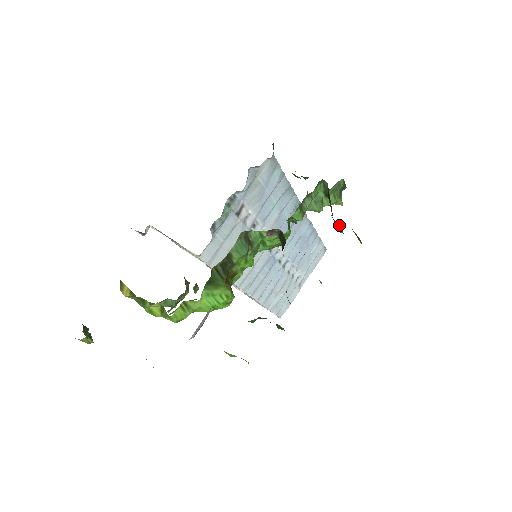
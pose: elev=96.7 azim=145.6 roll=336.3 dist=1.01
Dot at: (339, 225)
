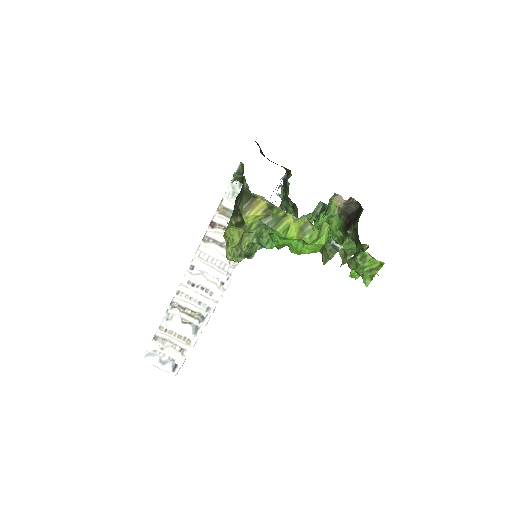
Dot at: occluded
